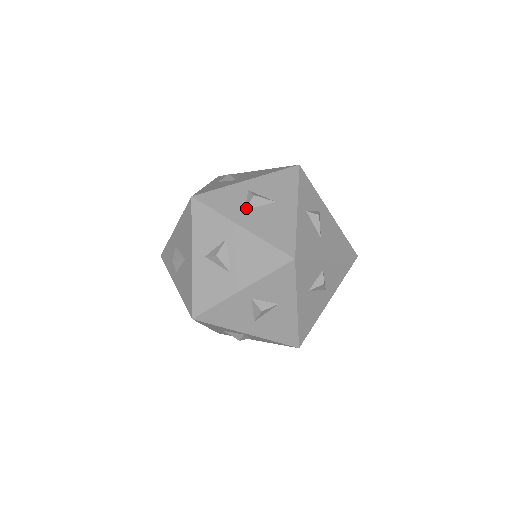
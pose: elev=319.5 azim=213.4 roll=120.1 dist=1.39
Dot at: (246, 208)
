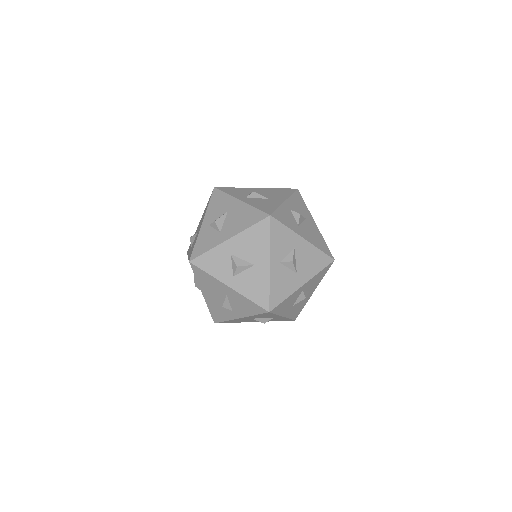
Dot at: (219, 231)
